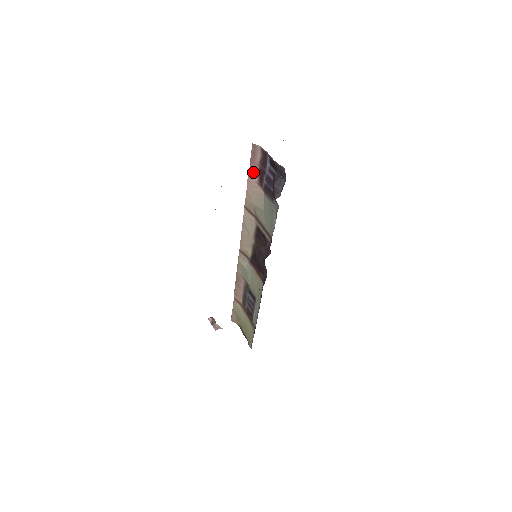
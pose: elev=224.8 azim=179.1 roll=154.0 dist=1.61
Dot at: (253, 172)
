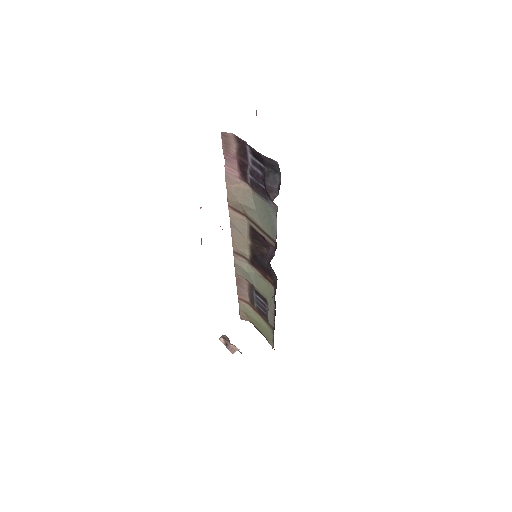
Dot at: (230, 166)
